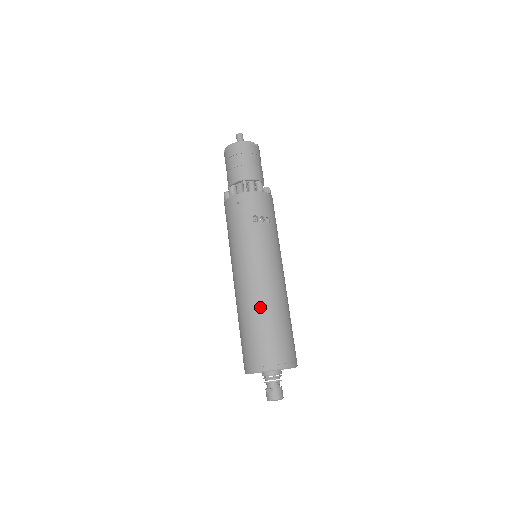
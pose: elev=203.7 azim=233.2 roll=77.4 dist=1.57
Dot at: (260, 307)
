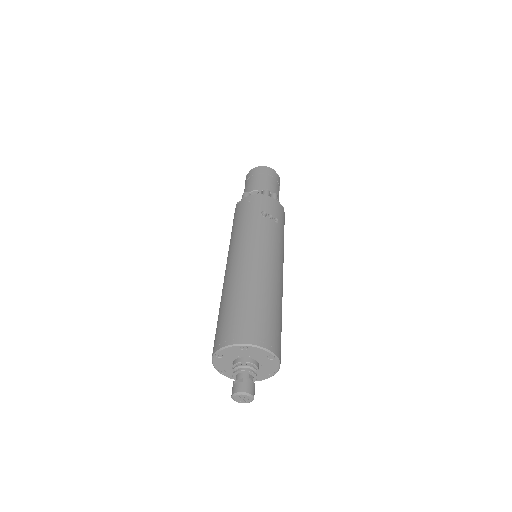
Dot at: (249, 282)
